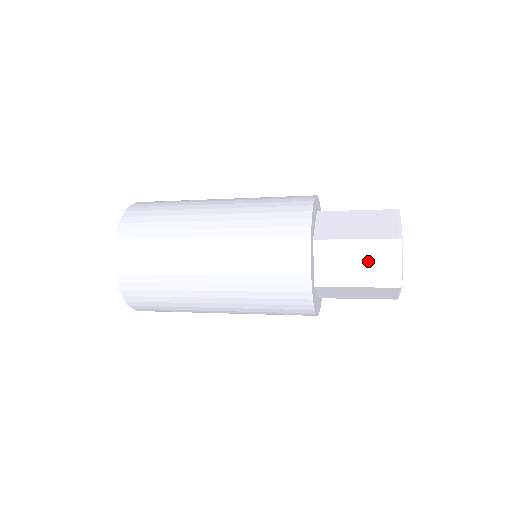
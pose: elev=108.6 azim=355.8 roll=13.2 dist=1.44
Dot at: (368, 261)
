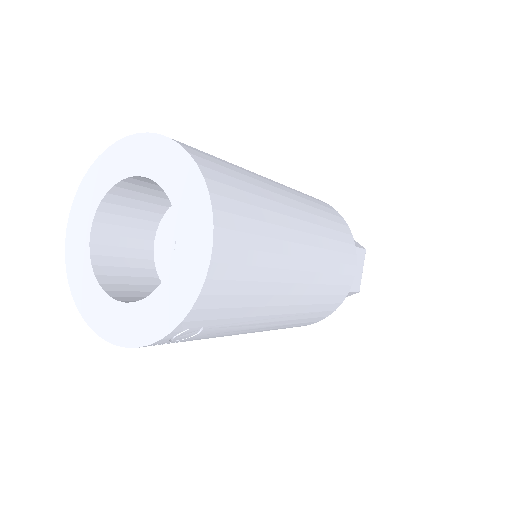
Dot at: occluded
